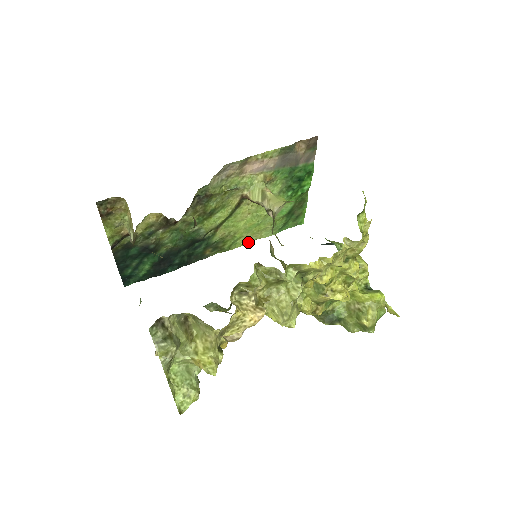
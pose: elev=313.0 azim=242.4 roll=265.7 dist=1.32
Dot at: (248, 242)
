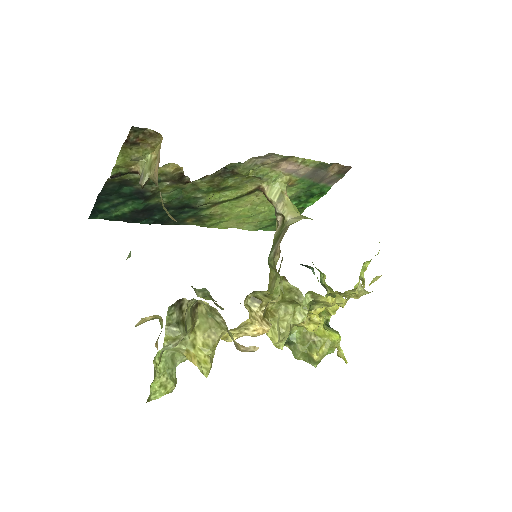
Dot at: (228, 227)
